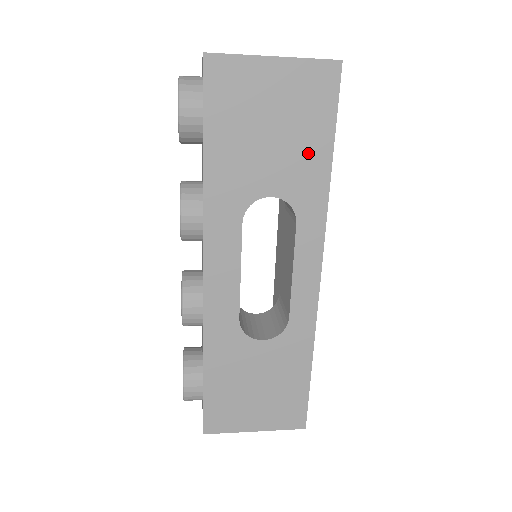
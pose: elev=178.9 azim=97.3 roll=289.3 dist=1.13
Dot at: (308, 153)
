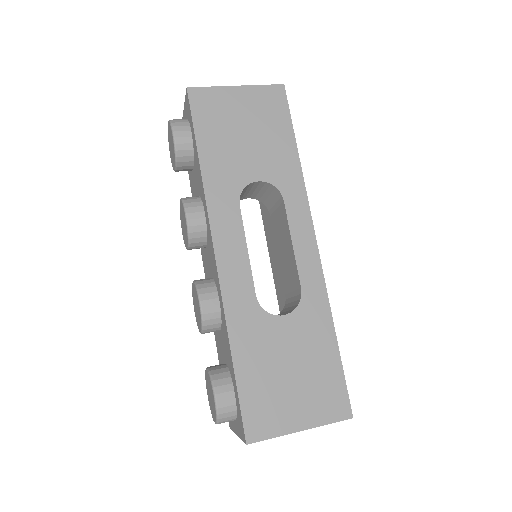
Dot at: (278, 146)
